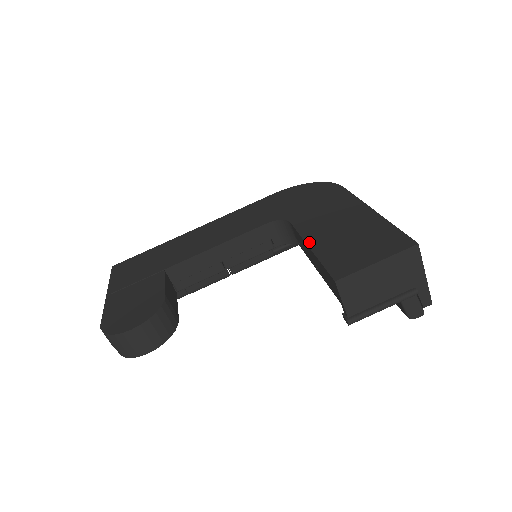
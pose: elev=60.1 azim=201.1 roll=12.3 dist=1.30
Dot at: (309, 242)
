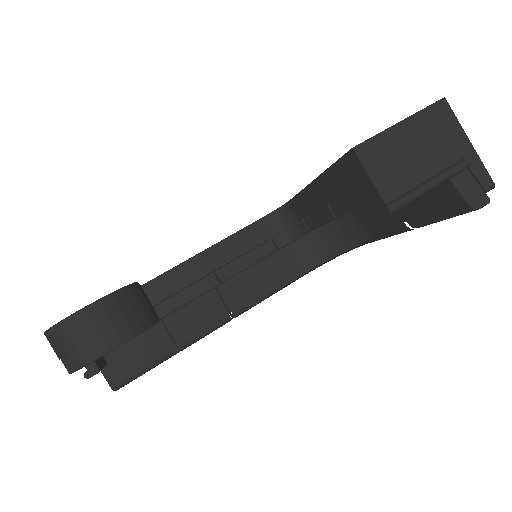
Dot at: (313, 180)
